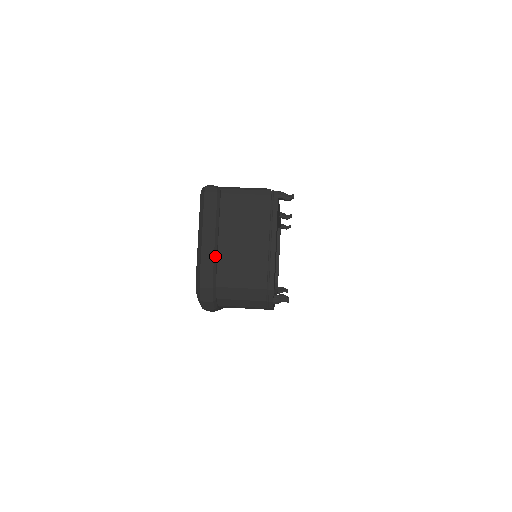
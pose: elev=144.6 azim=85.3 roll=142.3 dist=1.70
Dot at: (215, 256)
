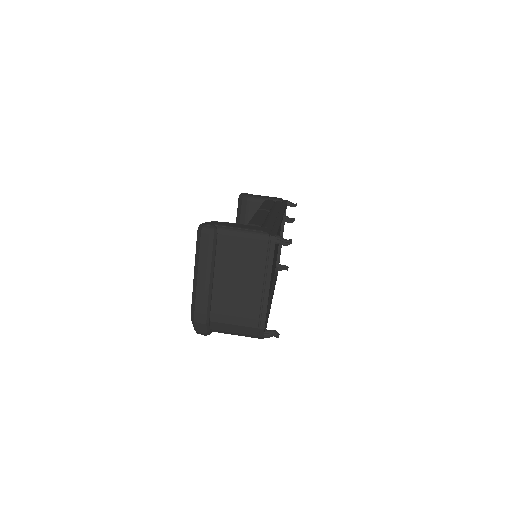
Dot at: (210, 295)
